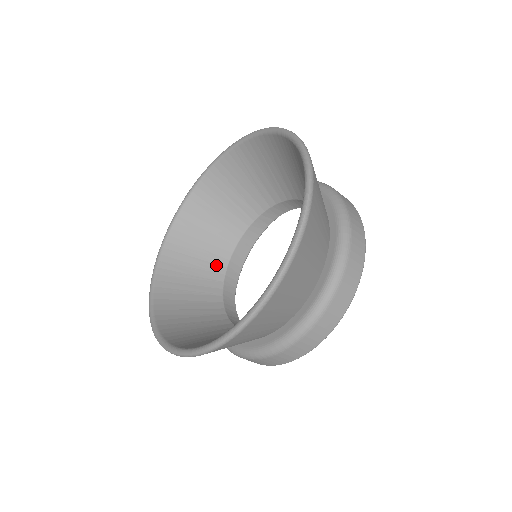
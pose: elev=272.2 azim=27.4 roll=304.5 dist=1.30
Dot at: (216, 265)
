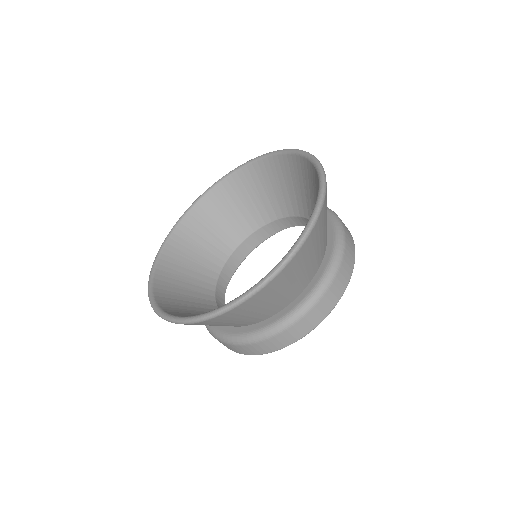
Dot at: (205, 289)
